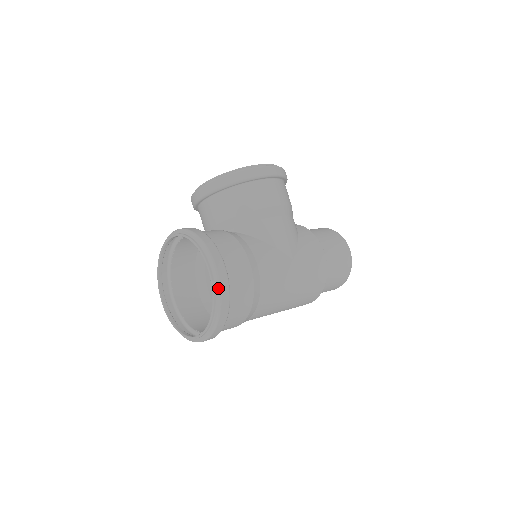
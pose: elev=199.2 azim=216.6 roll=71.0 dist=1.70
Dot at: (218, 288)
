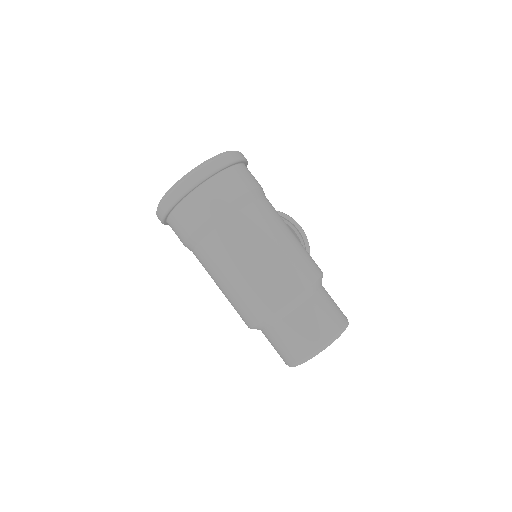
Dot at: (236, 151)
